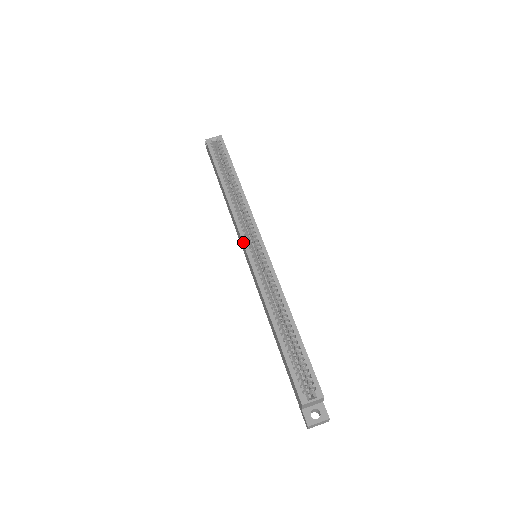
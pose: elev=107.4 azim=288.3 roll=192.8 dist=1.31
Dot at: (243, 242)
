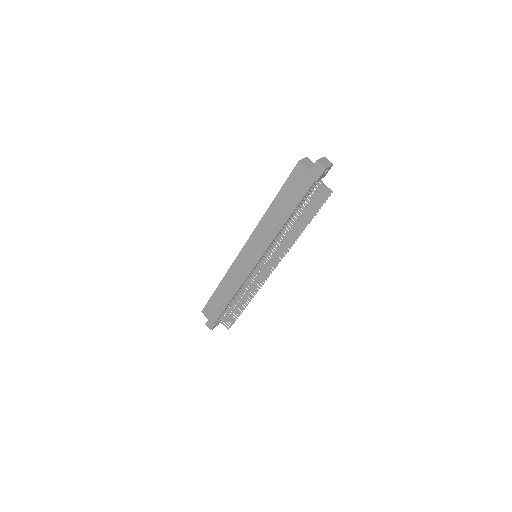
Dot at: (239, 253)
